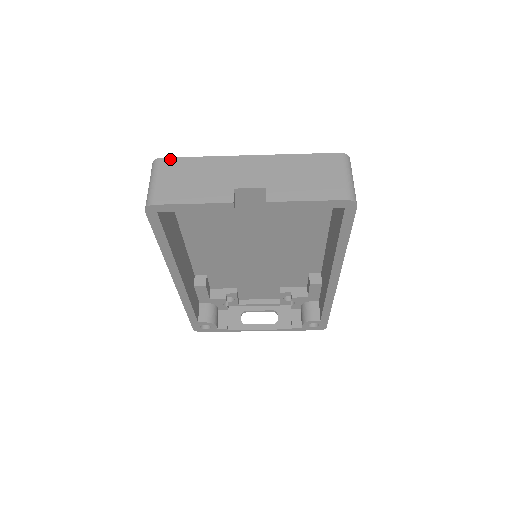
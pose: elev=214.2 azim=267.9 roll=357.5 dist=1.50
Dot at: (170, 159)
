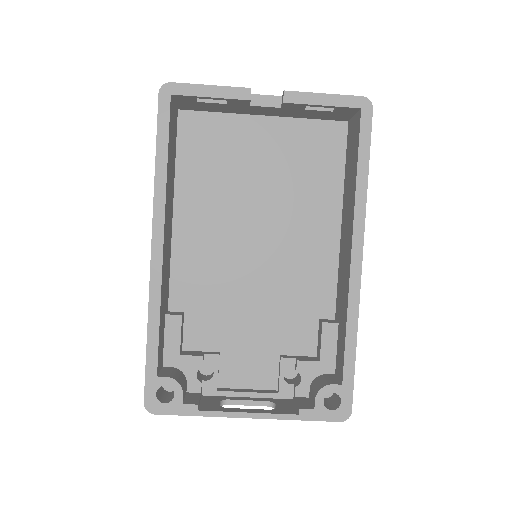
Dot at: occluded
